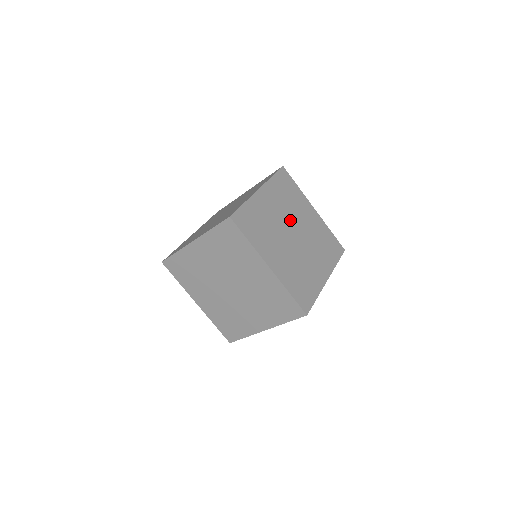
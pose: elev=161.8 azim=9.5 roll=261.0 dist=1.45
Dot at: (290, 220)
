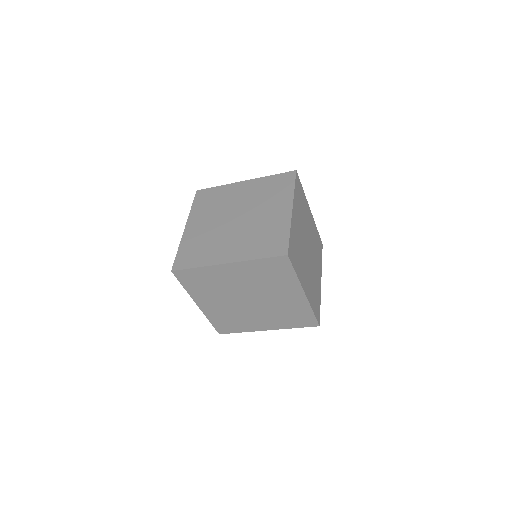
Dot at: (311, 245)
